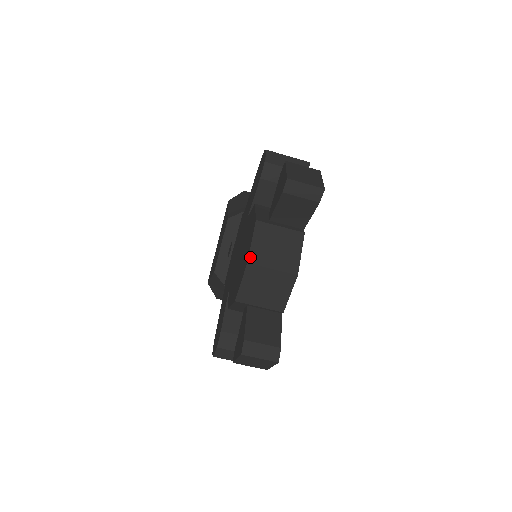
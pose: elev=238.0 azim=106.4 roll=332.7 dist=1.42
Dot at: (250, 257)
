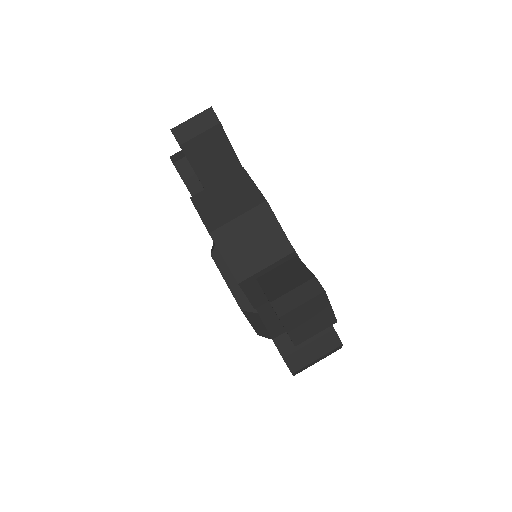
Dot at: (208, 227)
